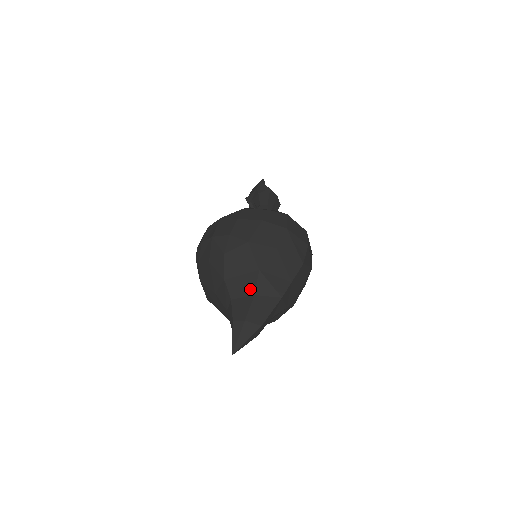
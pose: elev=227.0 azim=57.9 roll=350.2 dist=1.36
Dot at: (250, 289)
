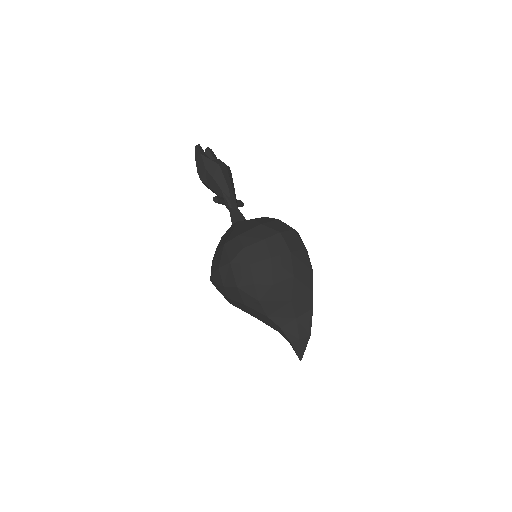
Dot at: (291, 316)
